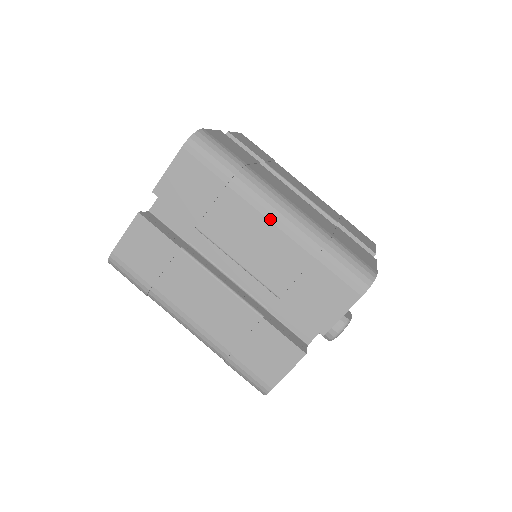
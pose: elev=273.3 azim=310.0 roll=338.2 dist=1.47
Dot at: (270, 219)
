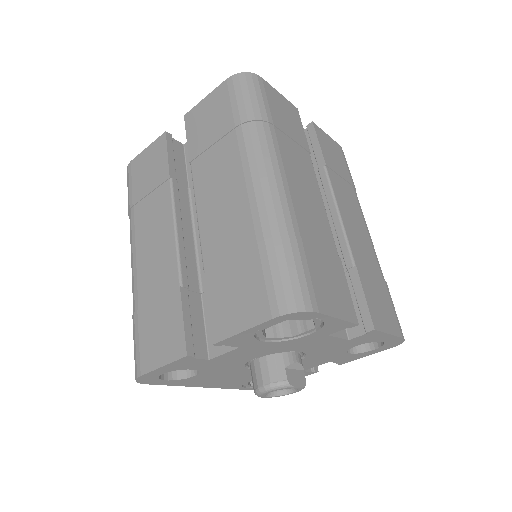
Dot at: (246, 179)
